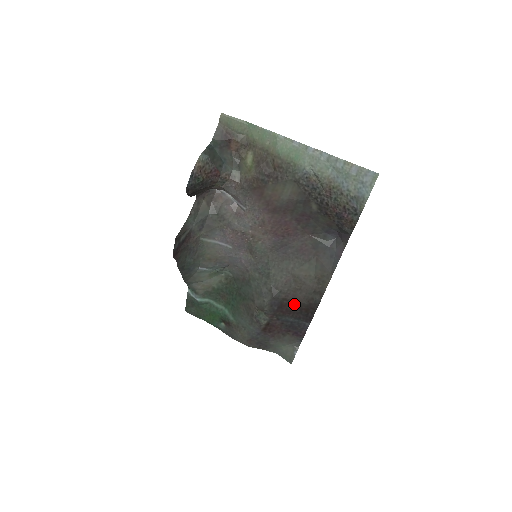
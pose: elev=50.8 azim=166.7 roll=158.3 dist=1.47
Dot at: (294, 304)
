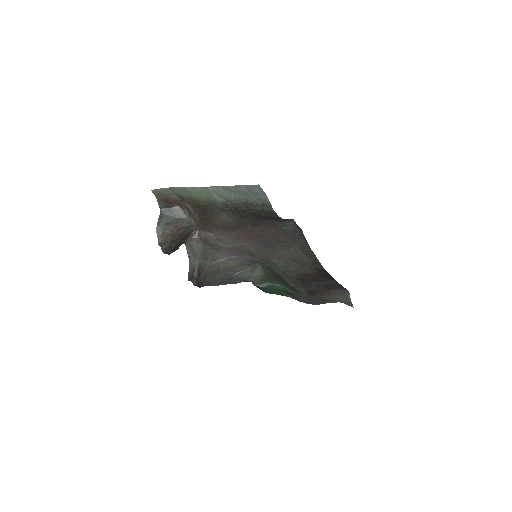
Dot at: (309, 275)
